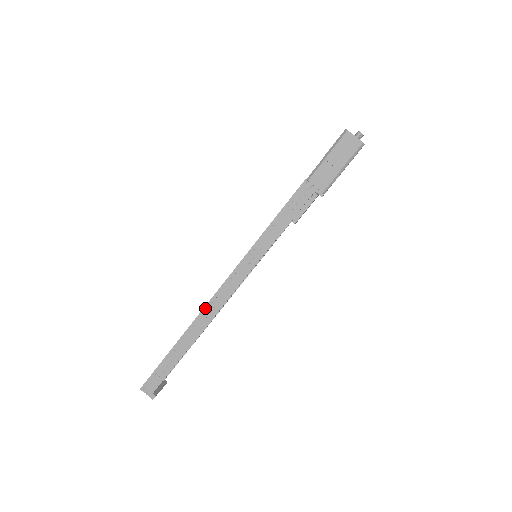
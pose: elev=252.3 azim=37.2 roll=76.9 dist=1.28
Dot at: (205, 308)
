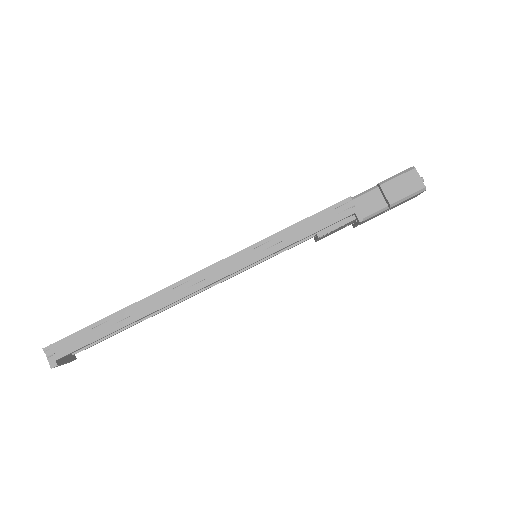
Dot at: (173, 285)
